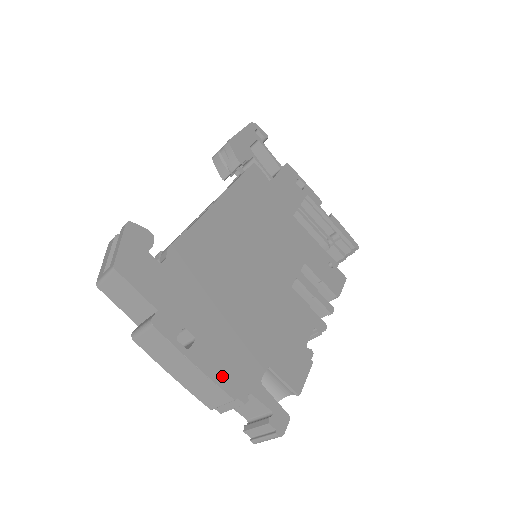
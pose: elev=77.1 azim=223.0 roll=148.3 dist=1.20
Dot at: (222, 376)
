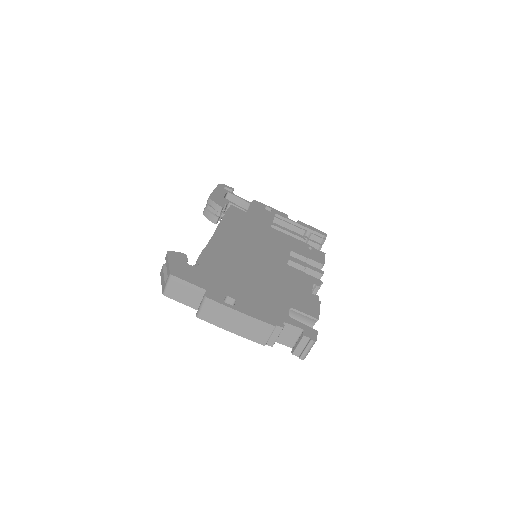
Dot at: (261, 316)
